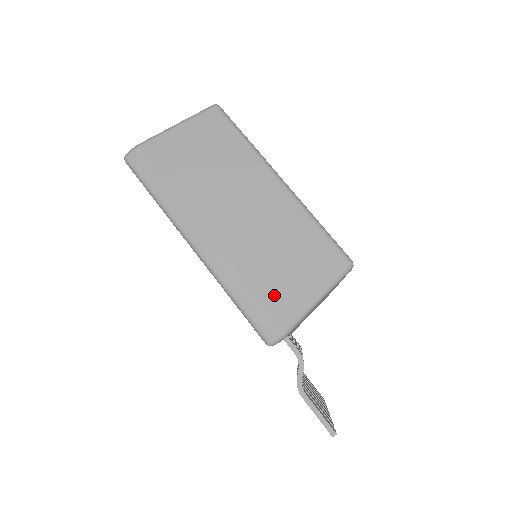
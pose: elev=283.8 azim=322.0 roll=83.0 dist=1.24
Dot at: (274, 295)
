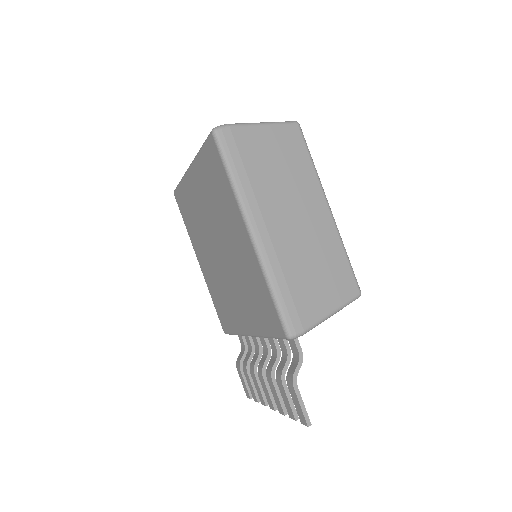
Dot at: (305, 299)
